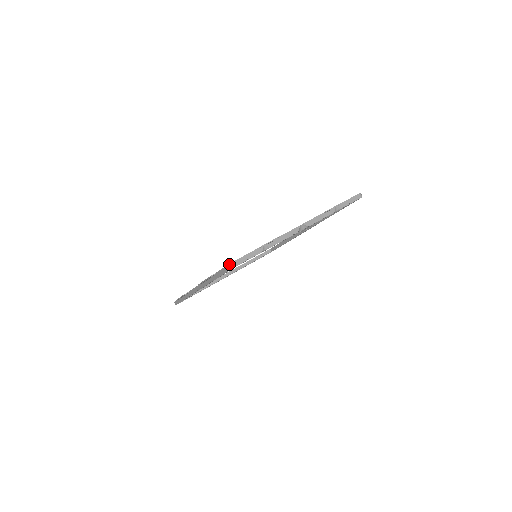
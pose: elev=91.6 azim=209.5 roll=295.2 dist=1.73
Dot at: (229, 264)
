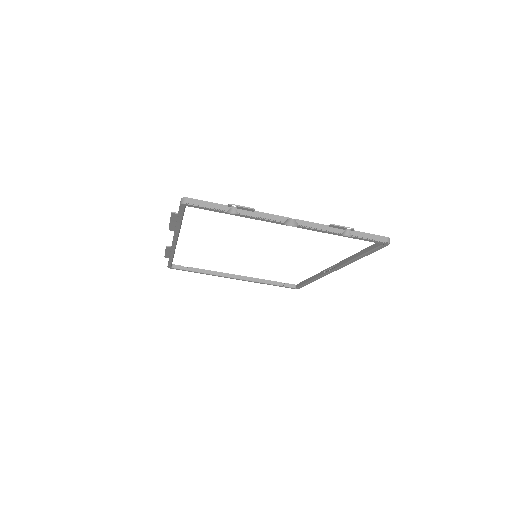
Dot at: (183, 197)
